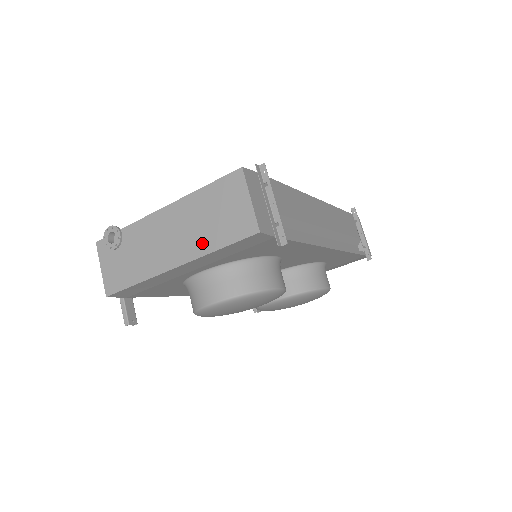
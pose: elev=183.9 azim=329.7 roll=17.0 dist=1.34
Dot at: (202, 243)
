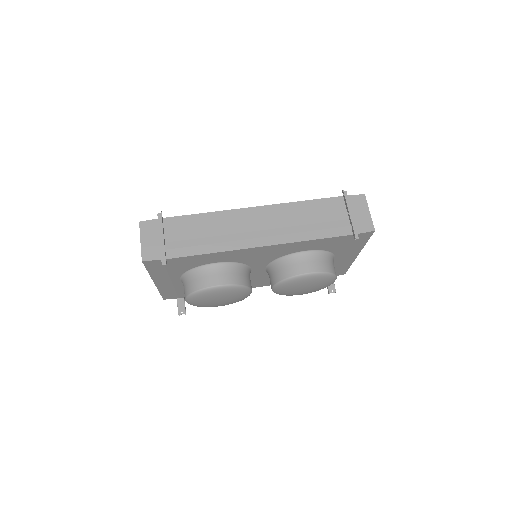
Dot at: occluded
